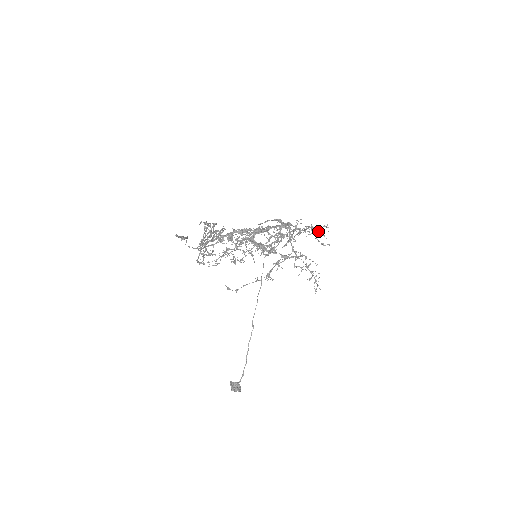
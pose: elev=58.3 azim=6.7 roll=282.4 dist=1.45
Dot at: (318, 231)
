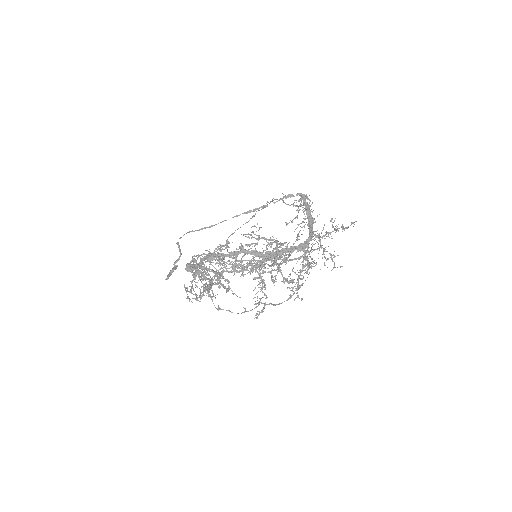
Dot at: occluded
